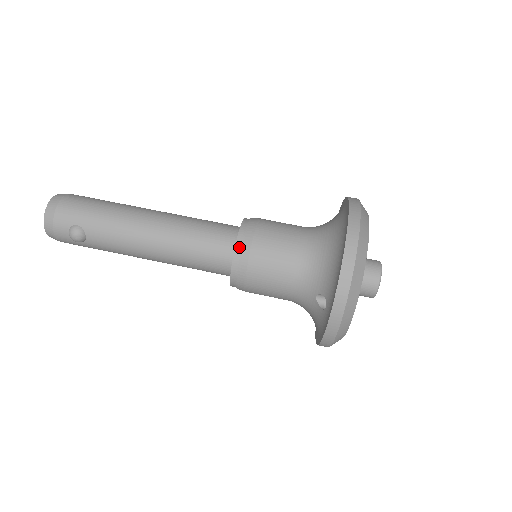
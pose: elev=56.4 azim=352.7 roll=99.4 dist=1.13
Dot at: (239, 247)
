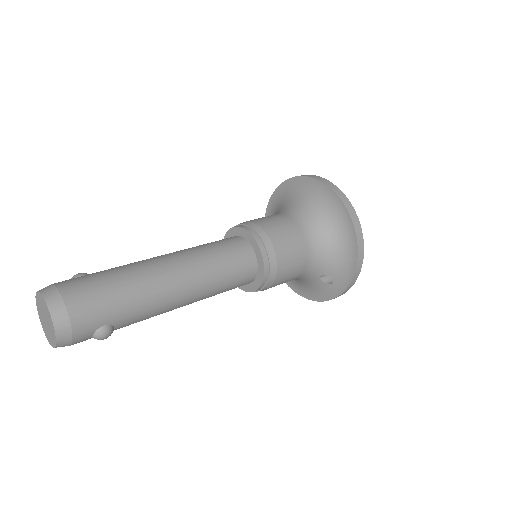
Dot at: (267, 268)
